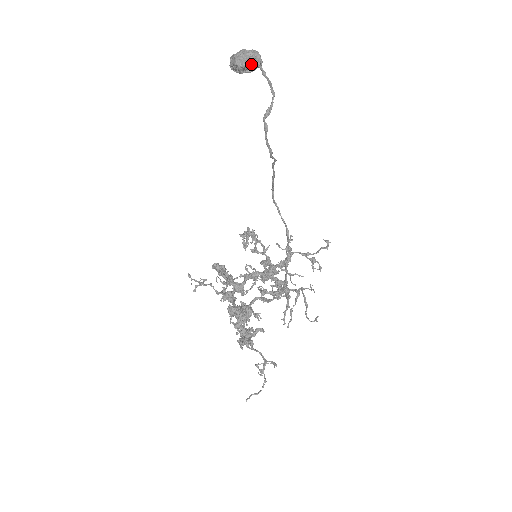
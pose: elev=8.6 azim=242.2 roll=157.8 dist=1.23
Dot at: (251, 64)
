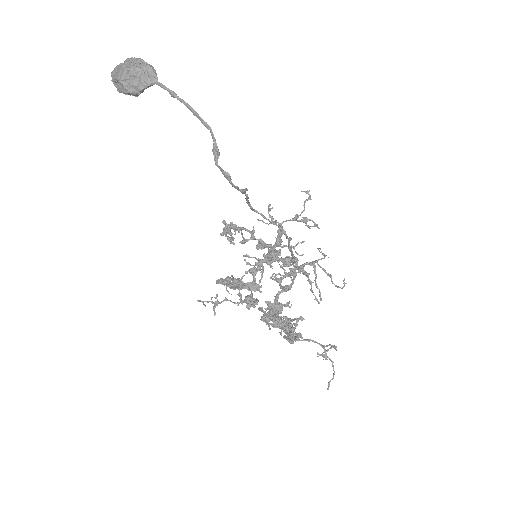
Dot at: (148, 85)
